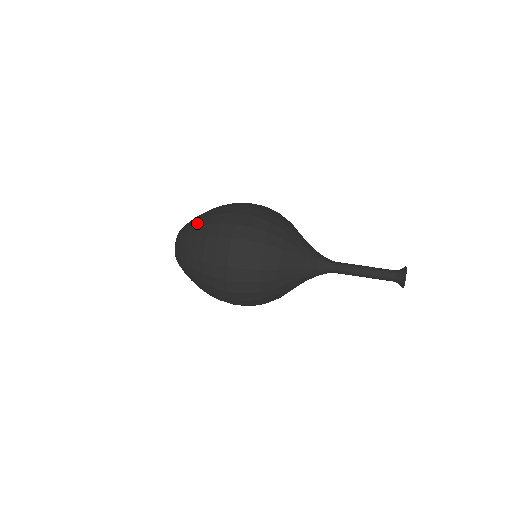
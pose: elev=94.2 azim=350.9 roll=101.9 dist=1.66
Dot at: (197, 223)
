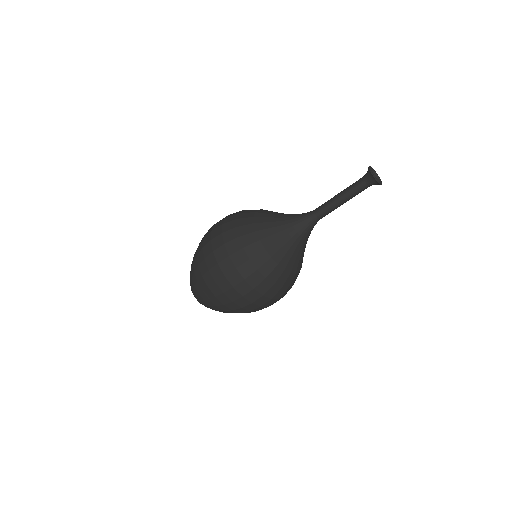
Dot at: (194, 280)
